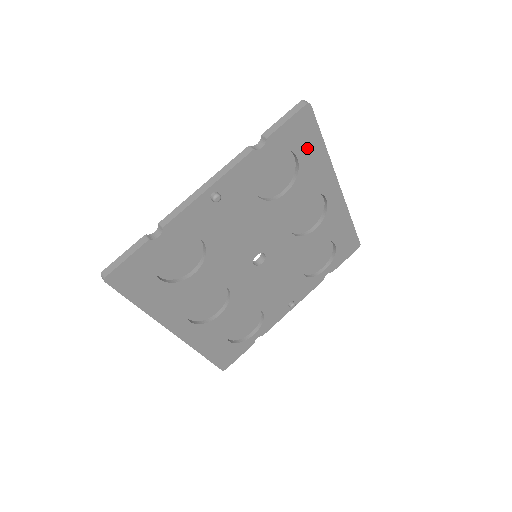
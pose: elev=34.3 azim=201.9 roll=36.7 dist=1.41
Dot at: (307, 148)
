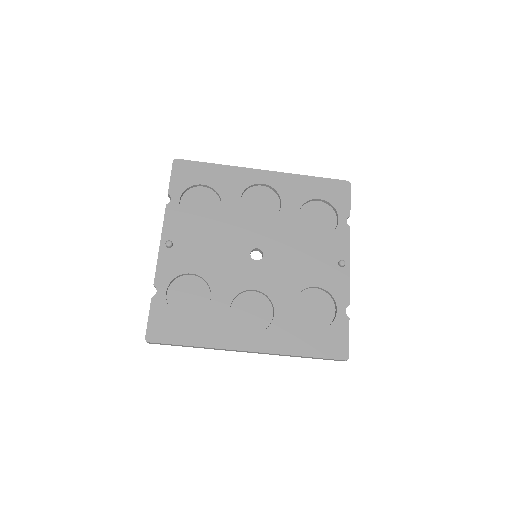
Dot at: (204, 175)
